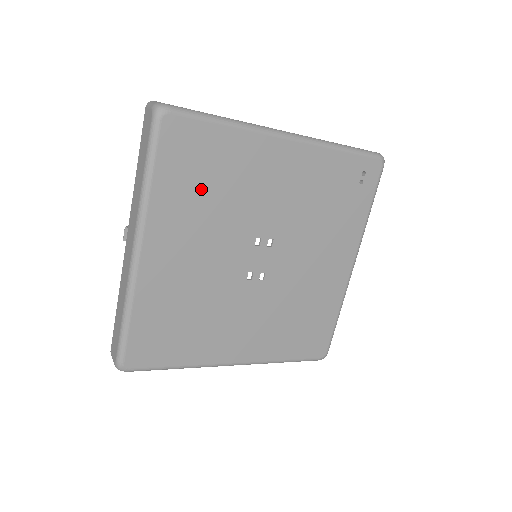
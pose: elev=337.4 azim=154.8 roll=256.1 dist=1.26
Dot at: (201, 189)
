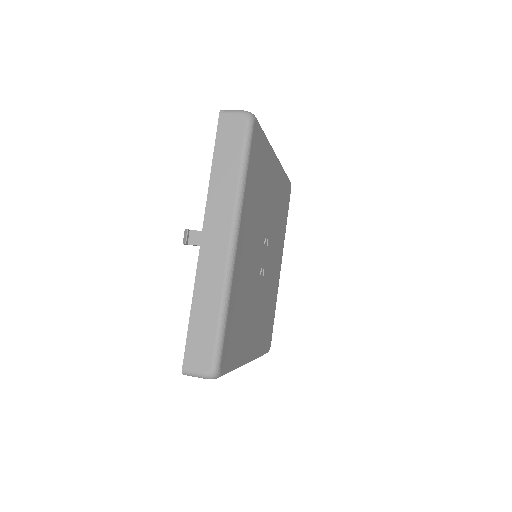
Dot at: (257, 189)
